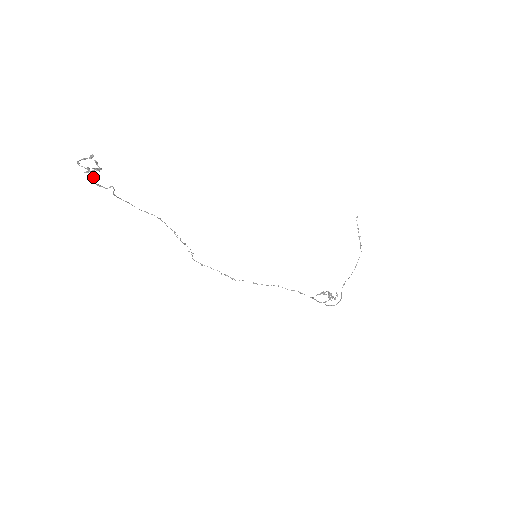
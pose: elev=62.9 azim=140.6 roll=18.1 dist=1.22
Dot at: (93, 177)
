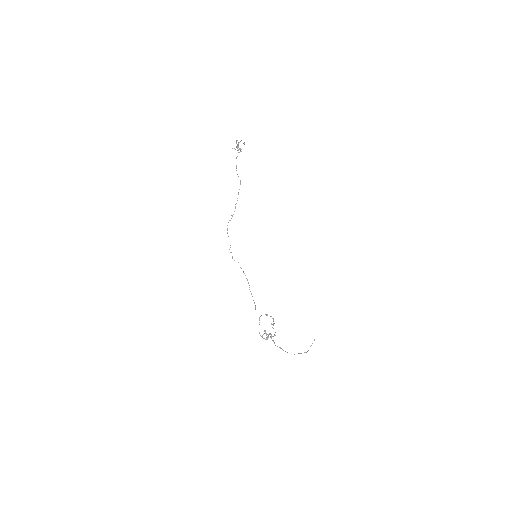
Dot at: (240, 141)
